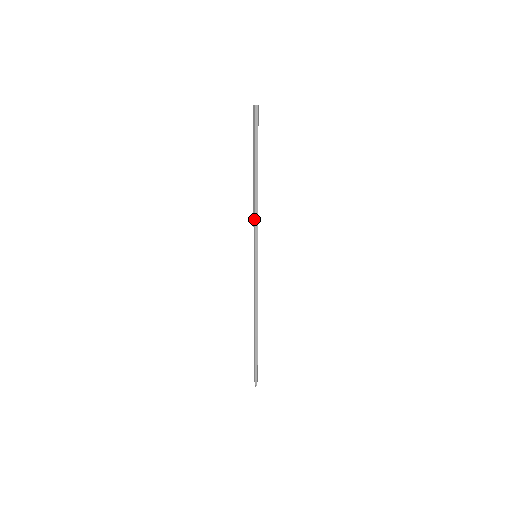
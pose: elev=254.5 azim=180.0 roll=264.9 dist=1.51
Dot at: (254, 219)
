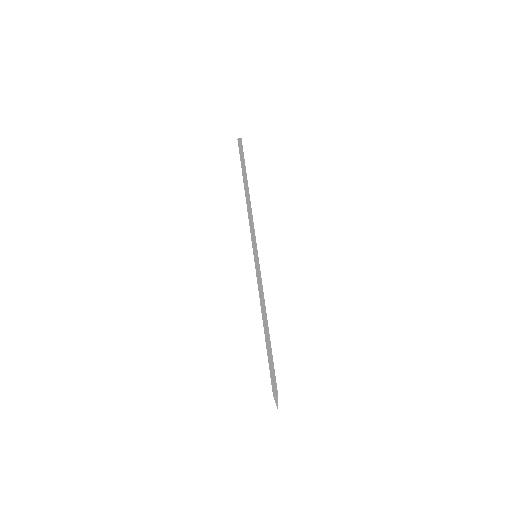
Dot at: (249, 223)
